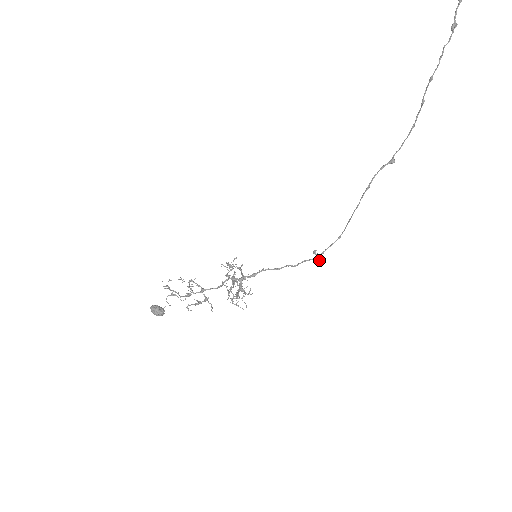
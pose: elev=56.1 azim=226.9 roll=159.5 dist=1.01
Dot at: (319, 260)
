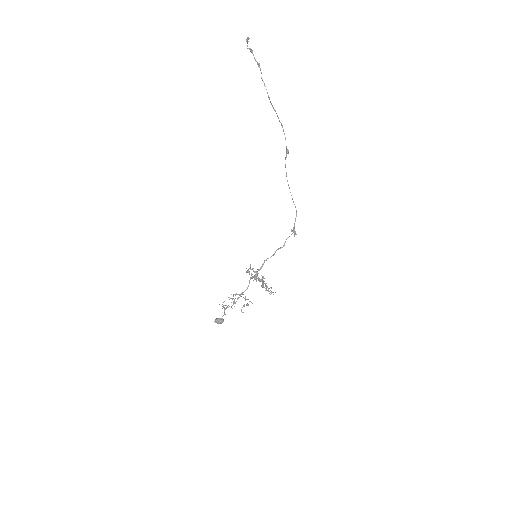
Dot at: (294, 233)
